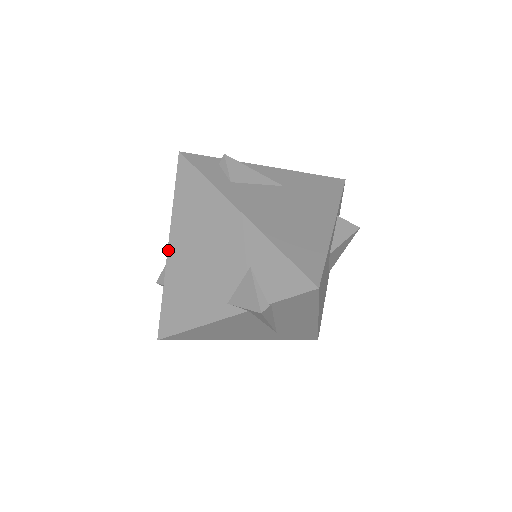
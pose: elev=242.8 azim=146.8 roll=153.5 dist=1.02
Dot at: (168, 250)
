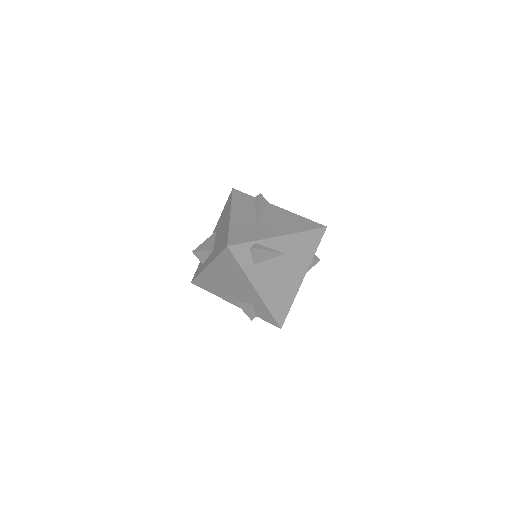
Dot at: (207, 267)
